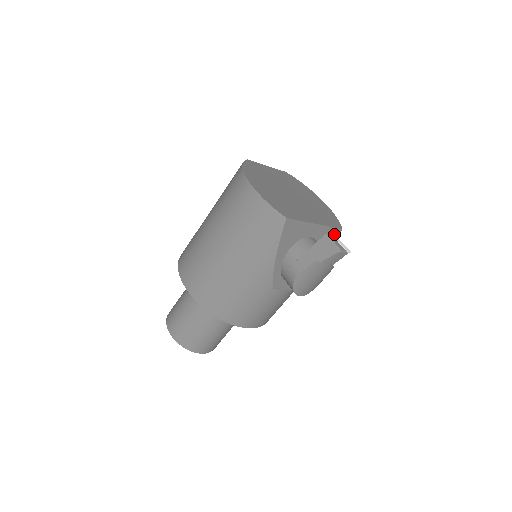
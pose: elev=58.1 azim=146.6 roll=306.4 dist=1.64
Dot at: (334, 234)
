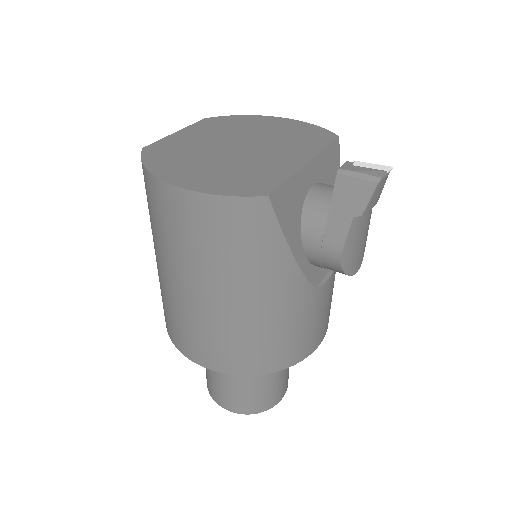
Dot at: (334, 152)
